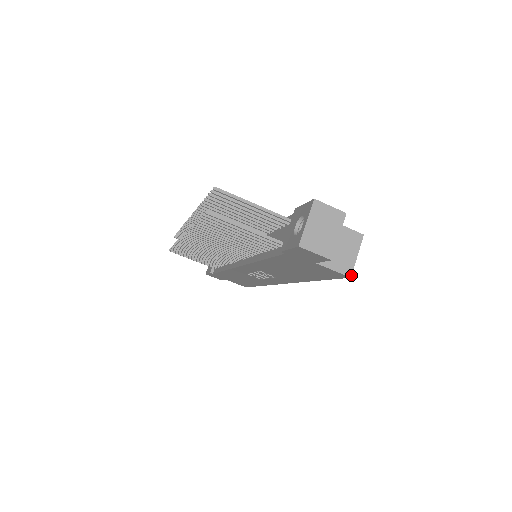
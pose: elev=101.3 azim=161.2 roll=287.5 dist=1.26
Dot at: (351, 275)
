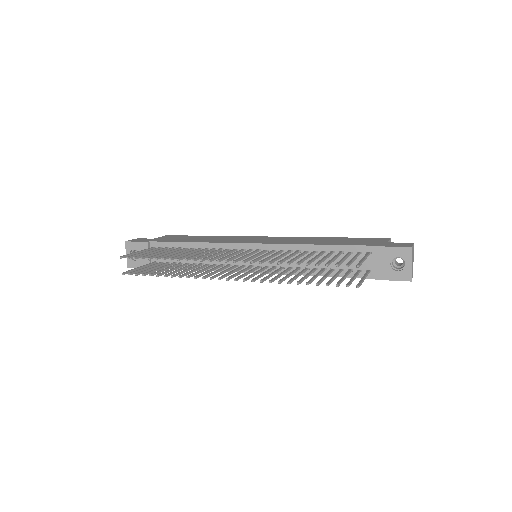
Dot at: occluded
